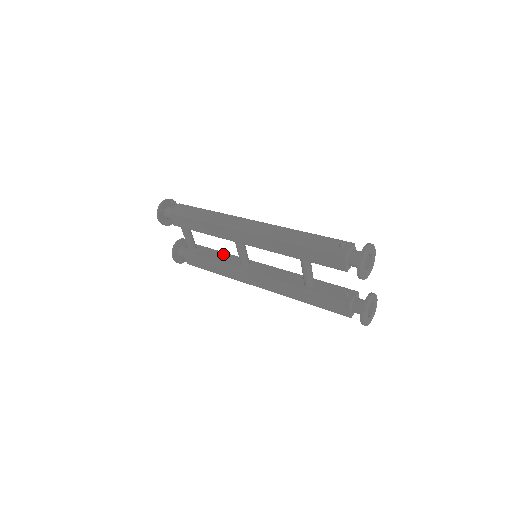
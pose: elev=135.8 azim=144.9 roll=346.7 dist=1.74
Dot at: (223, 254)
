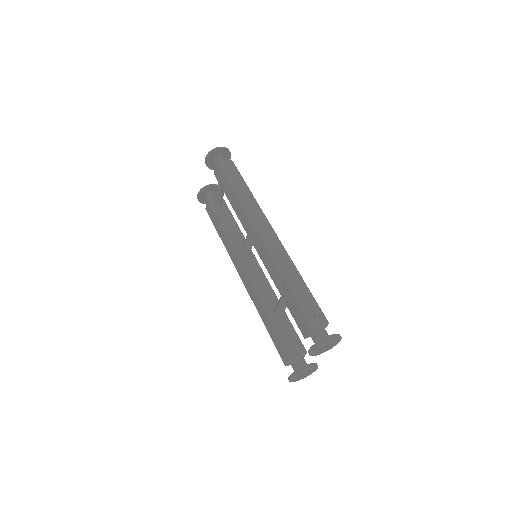
Dot at: (236, 227)
